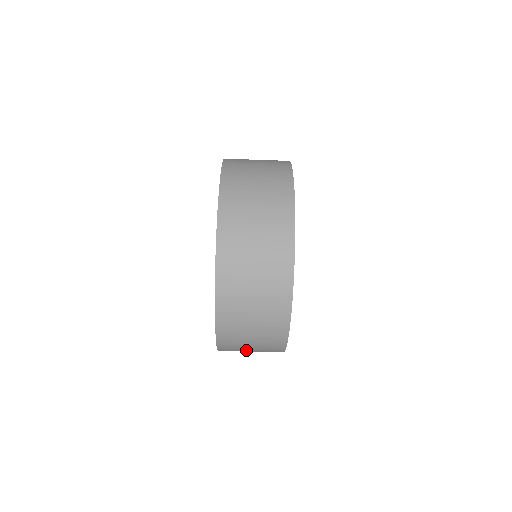
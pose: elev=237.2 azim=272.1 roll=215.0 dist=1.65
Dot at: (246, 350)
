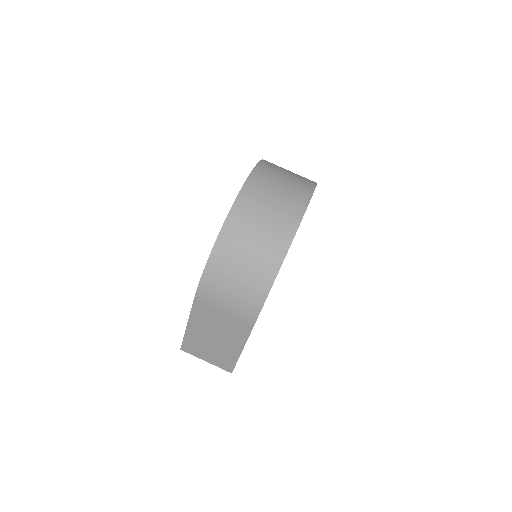
Dot at: (227, 289)
